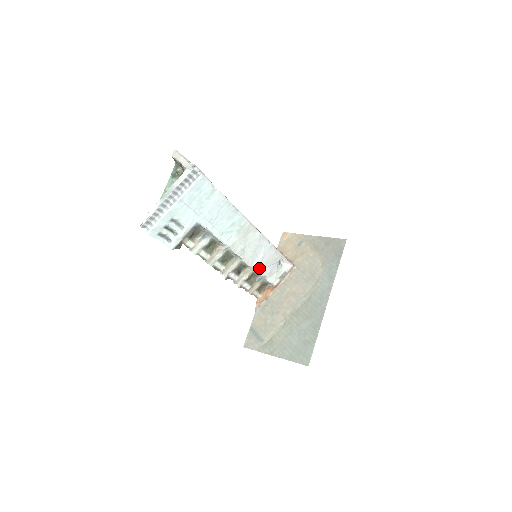
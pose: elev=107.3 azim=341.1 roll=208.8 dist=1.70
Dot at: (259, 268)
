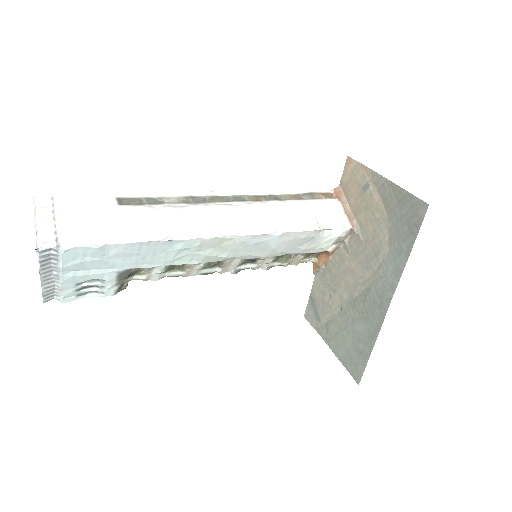
Dot at: (281, 253)
